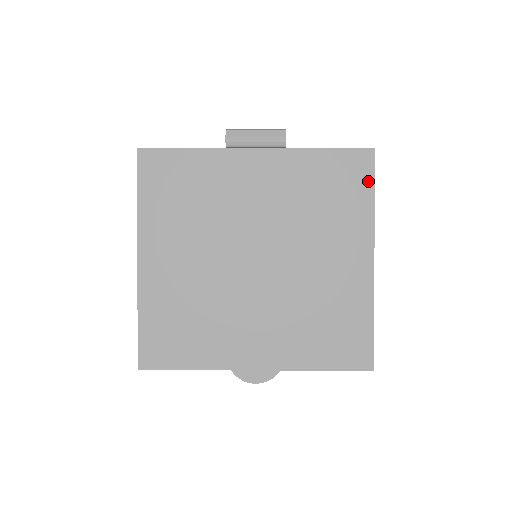
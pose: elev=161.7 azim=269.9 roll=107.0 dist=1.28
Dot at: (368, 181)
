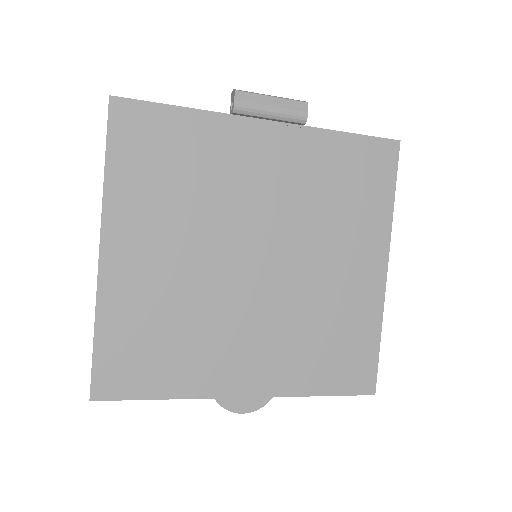
Dot at: (390, 178)
